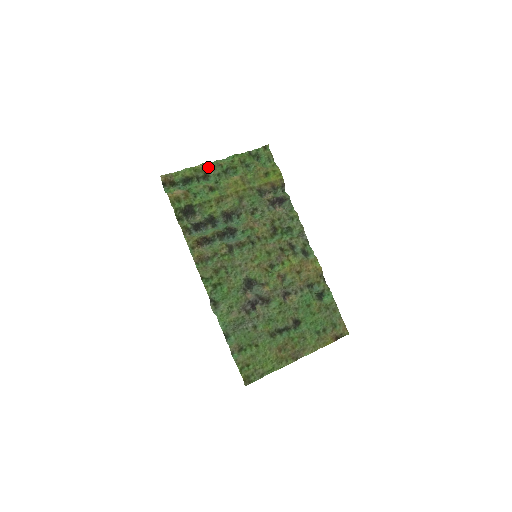
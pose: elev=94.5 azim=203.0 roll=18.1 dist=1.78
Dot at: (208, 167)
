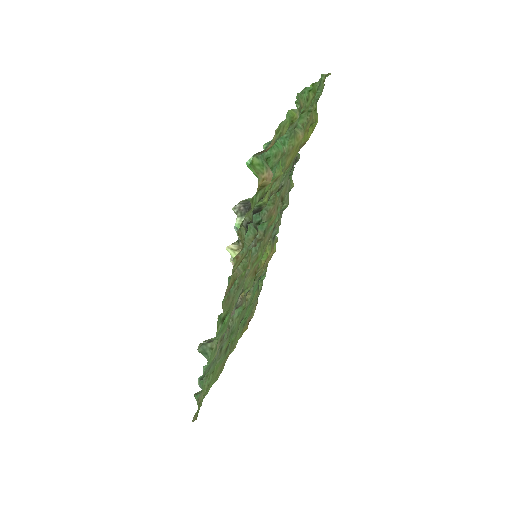
Dot at: occluded
